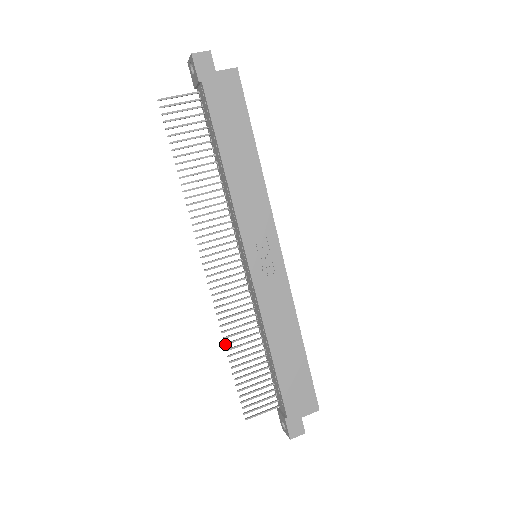
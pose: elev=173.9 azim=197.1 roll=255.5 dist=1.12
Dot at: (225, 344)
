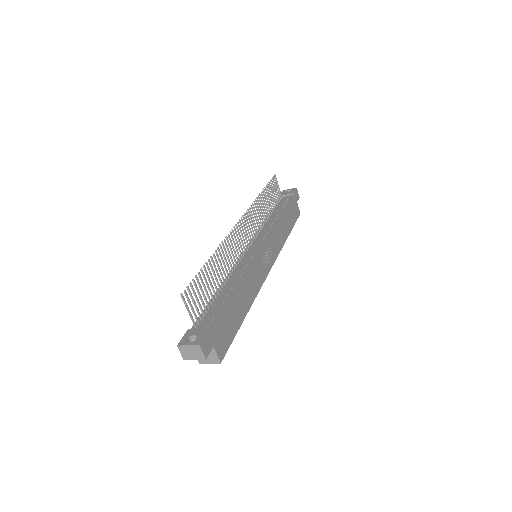
Dot at: (216, 250)
